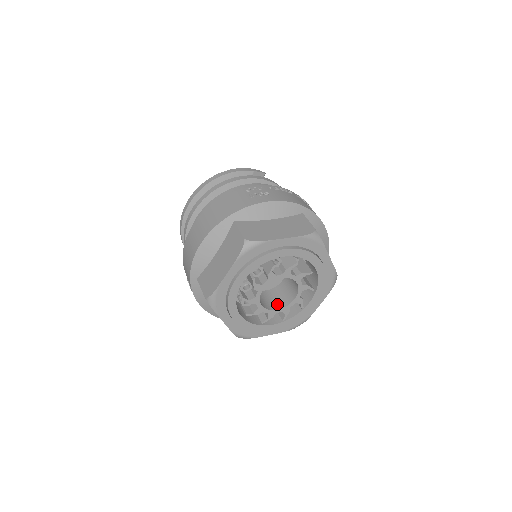
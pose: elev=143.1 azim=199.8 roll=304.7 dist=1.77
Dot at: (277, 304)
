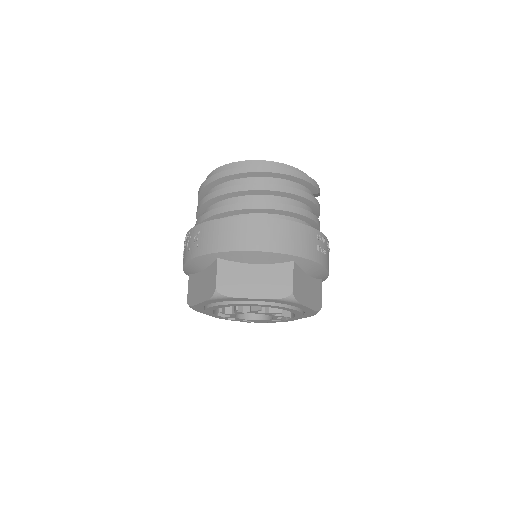
Dot at: occluded
